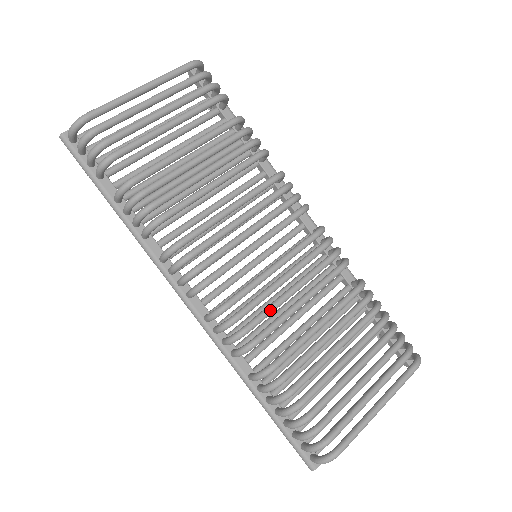
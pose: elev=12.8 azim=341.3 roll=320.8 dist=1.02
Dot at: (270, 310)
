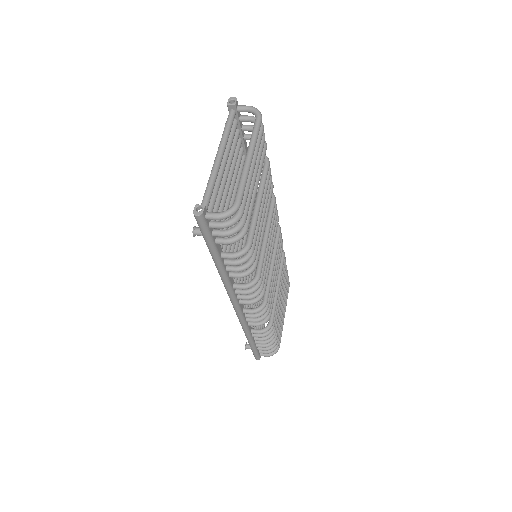
Dot at: occluded
